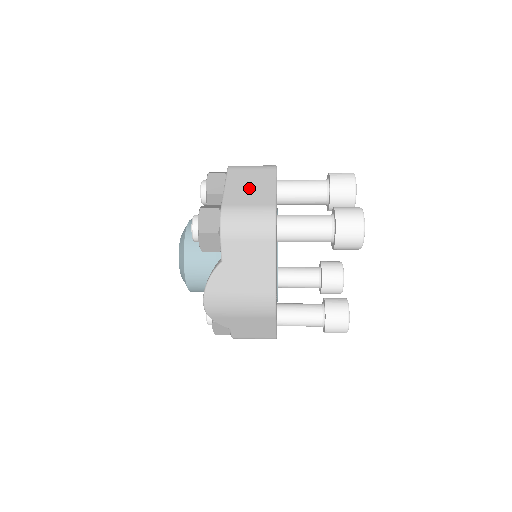
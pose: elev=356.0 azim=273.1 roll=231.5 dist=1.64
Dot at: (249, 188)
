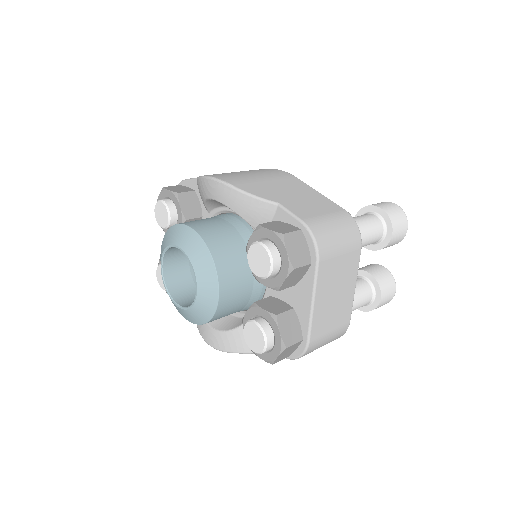
Dot at: (335, 300)
